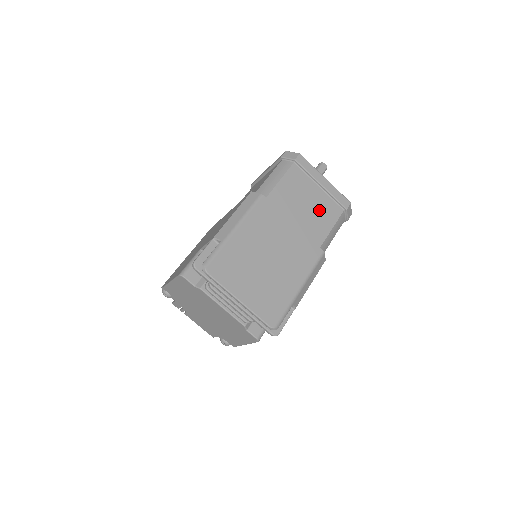
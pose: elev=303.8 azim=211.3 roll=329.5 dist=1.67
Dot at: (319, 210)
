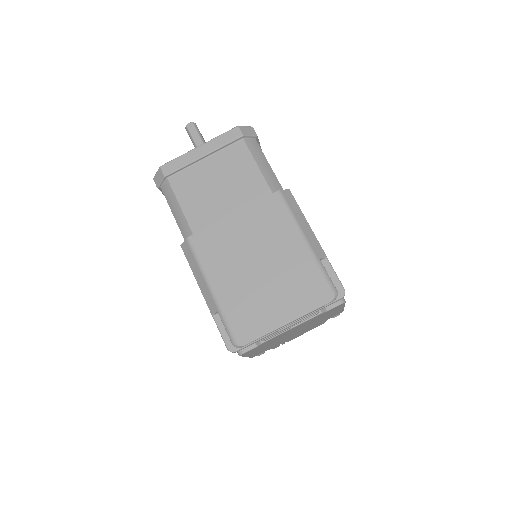
Dot at: (230, 172)
